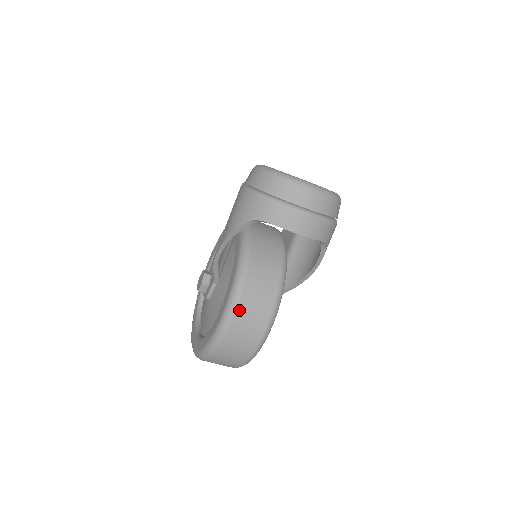
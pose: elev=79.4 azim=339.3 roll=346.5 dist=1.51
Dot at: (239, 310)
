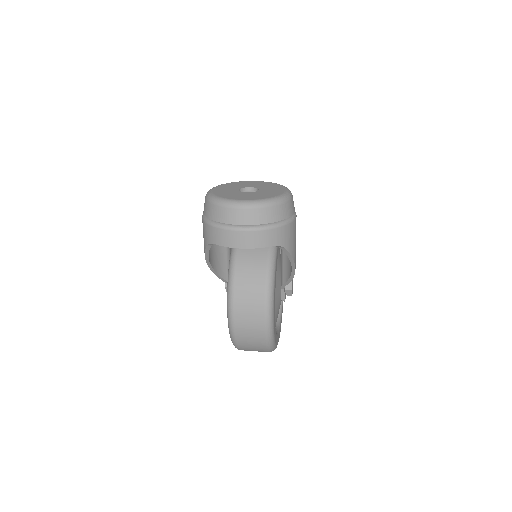
Dot at: (236, 313)
